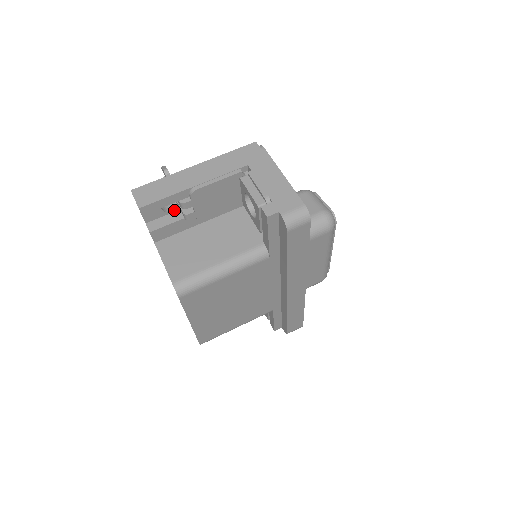
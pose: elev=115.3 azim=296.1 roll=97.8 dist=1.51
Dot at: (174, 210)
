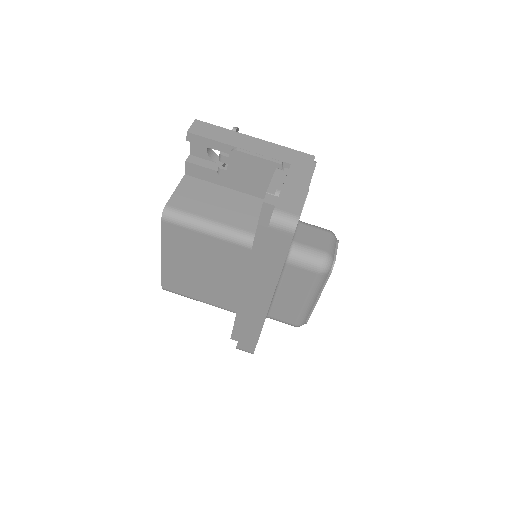
Dot at: (217, 162)
